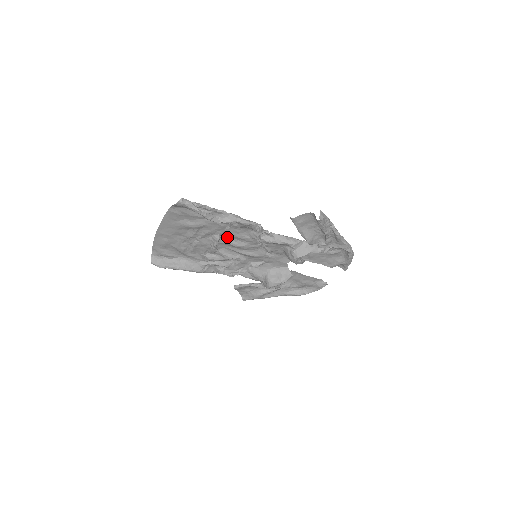
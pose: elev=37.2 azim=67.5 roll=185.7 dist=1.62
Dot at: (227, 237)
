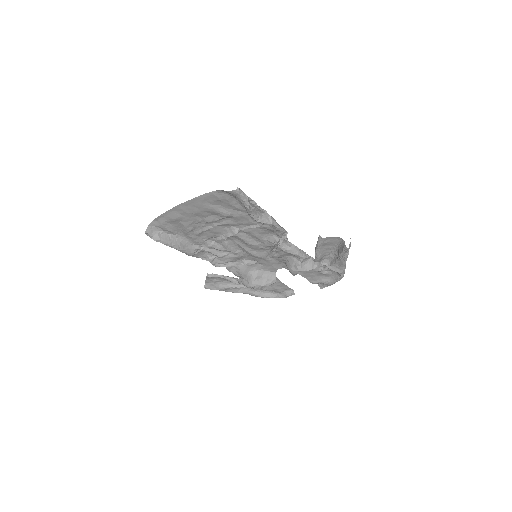
Dot at: (245, 232)
